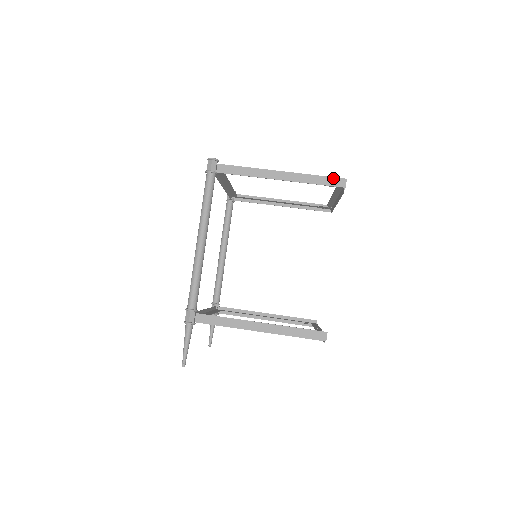
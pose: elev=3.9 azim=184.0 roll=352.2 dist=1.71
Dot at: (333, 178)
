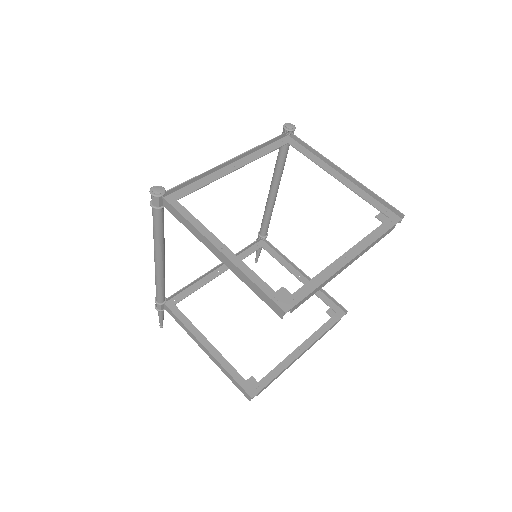
Dot at: (270, 299)
